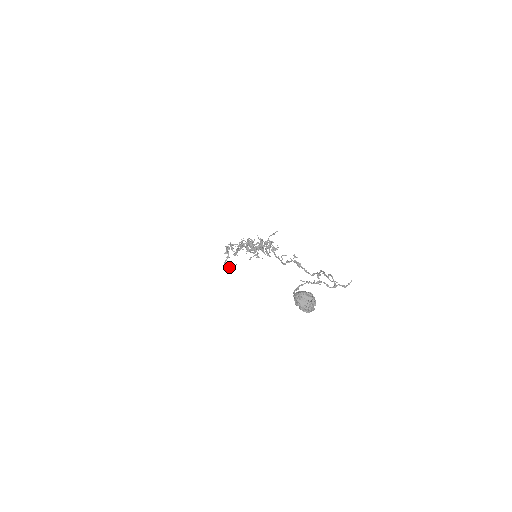
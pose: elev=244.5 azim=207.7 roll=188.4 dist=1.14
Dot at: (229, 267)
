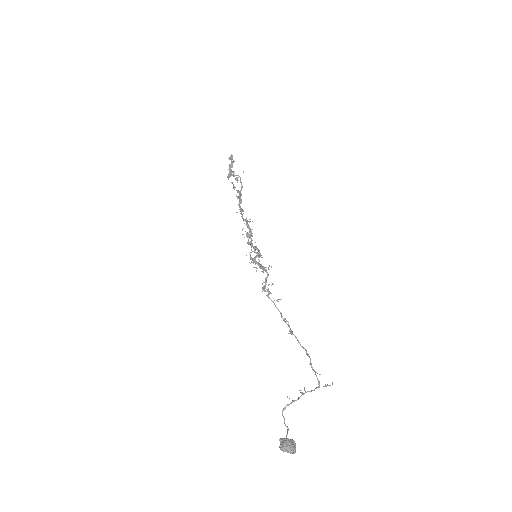
Dot at: occluded
